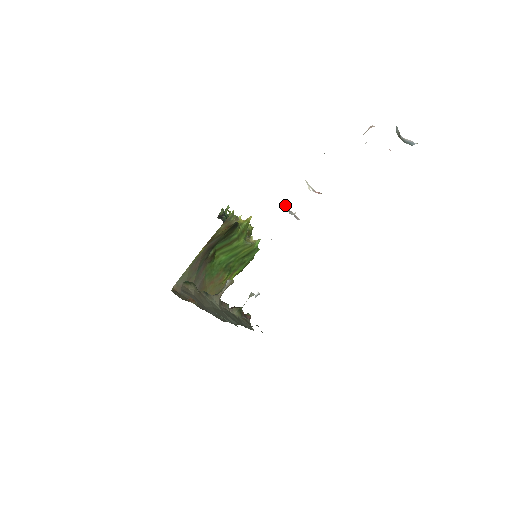
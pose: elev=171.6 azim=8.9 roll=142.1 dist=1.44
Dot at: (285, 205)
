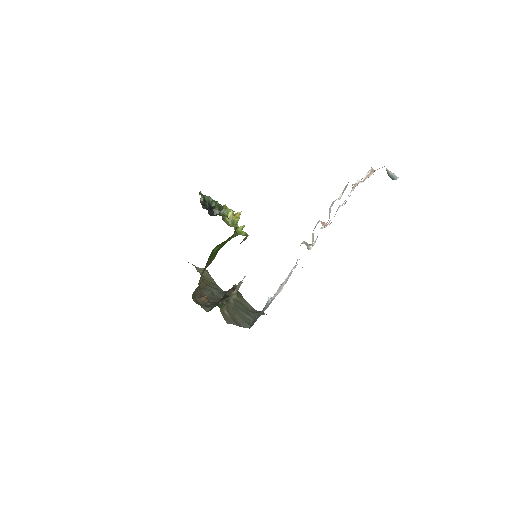
Dot at: (306, 245)
